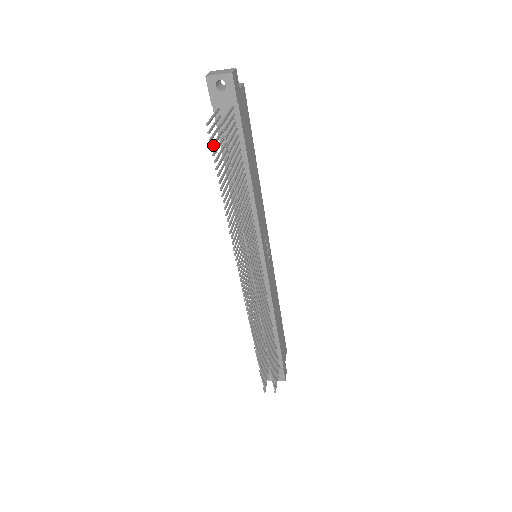
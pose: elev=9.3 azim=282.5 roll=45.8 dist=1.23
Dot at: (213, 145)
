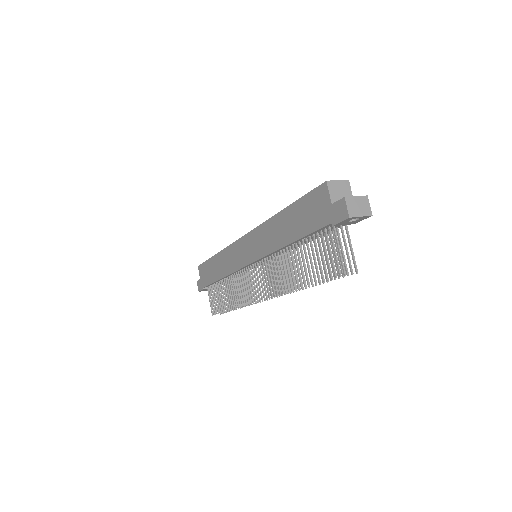
Dot at: occluded
